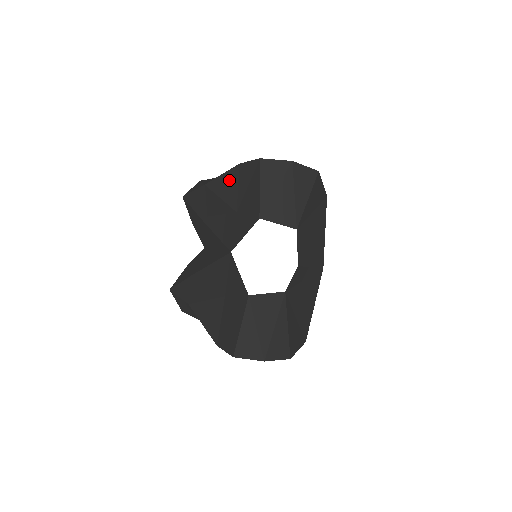
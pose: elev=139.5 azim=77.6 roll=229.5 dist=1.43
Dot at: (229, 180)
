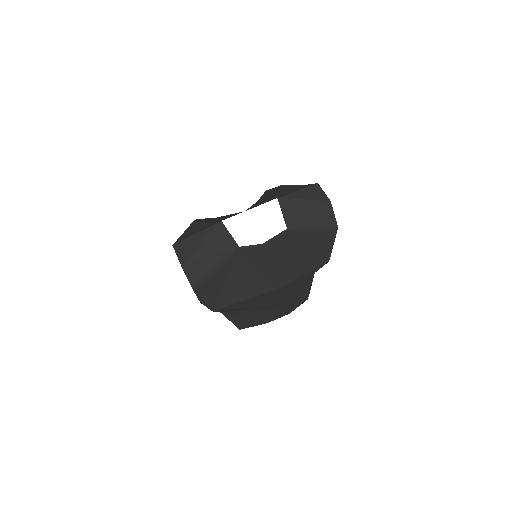
Dot at: (293, 187)
